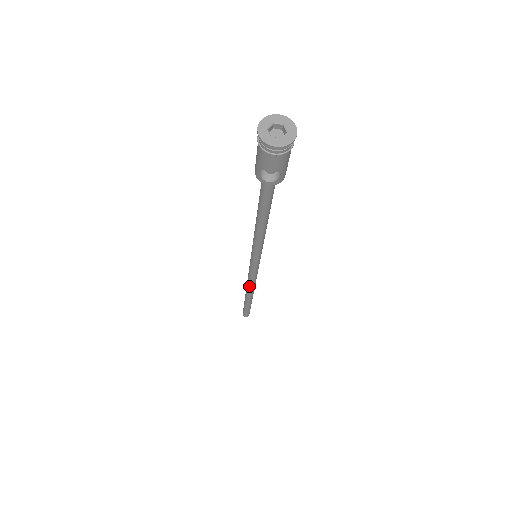
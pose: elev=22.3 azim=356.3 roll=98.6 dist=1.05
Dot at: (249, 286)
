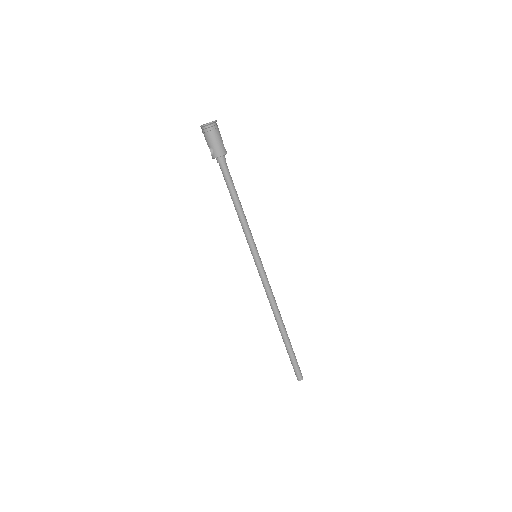
Dot at: (271, 305)
